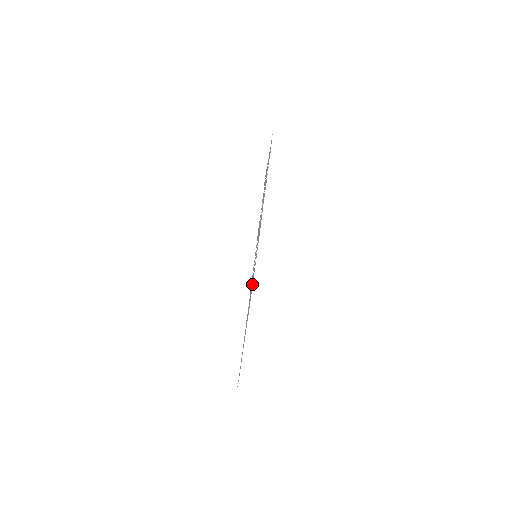
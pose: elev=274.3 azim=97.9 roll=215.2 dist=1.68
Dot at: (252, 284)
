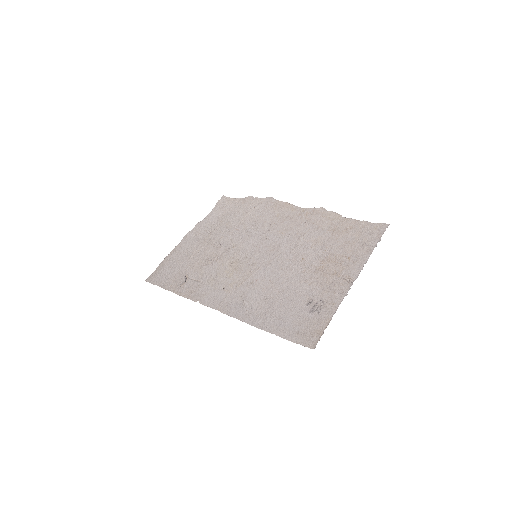
Dot at: (232, 238)
